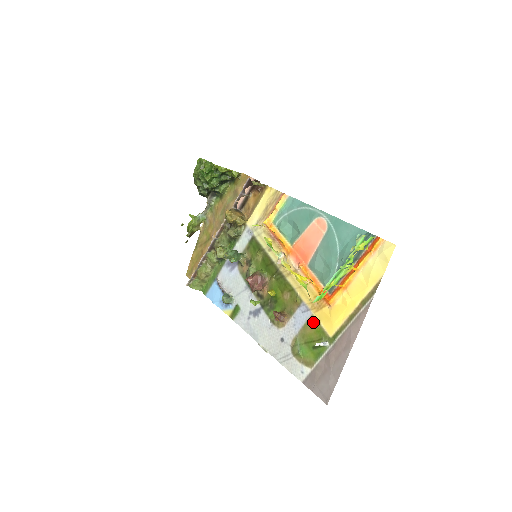
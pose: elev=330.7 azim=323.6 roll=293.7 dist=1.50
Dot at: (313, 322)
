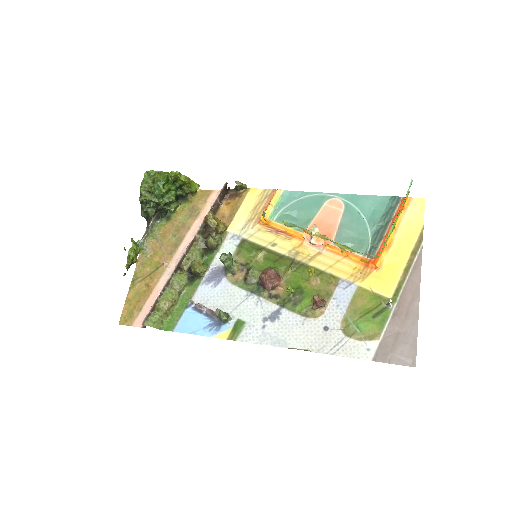
Dot at: (362, 292)
